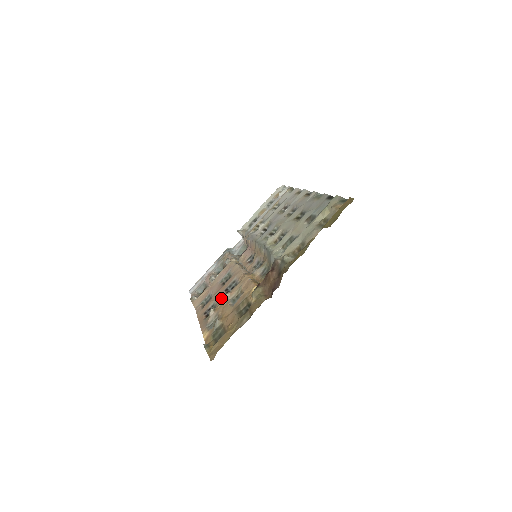
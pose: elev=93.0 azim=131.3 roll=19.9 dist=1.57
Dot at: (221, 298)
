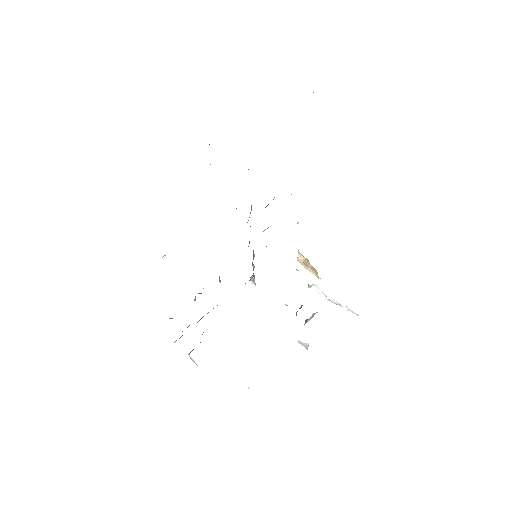
Dot at: occluded
